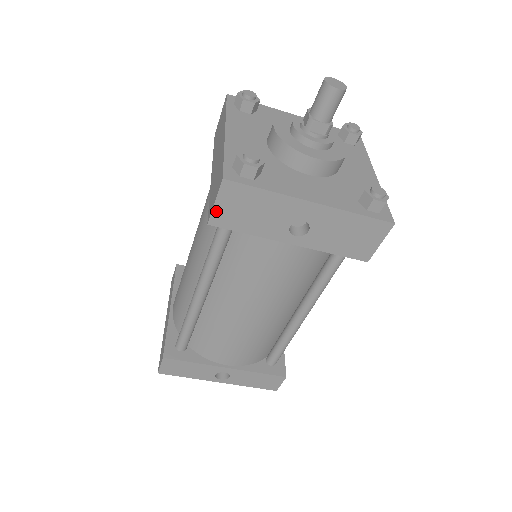
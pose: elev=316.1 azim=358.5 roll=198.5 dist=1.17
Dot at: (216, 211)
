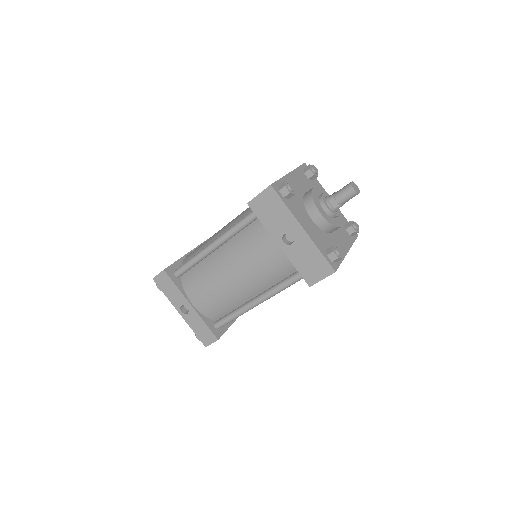
Dot at: (256, 199)
